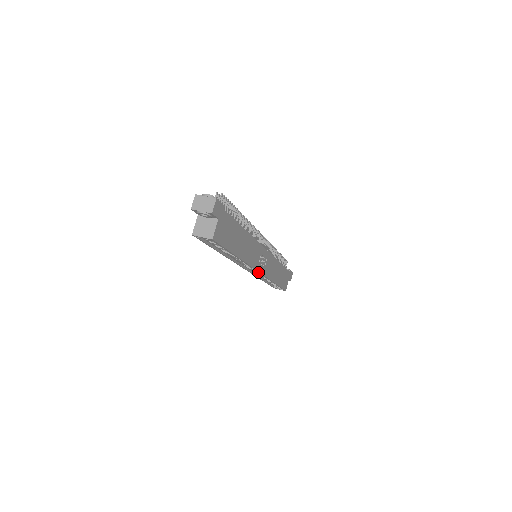
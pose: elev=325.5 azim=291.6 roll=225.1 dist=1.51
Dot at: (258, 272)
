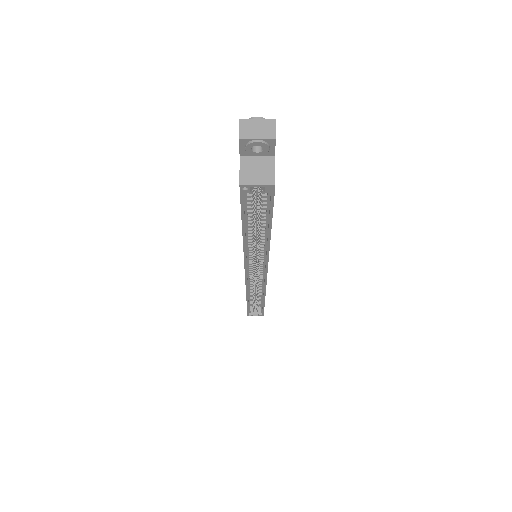
Dot at: (265, 275)
